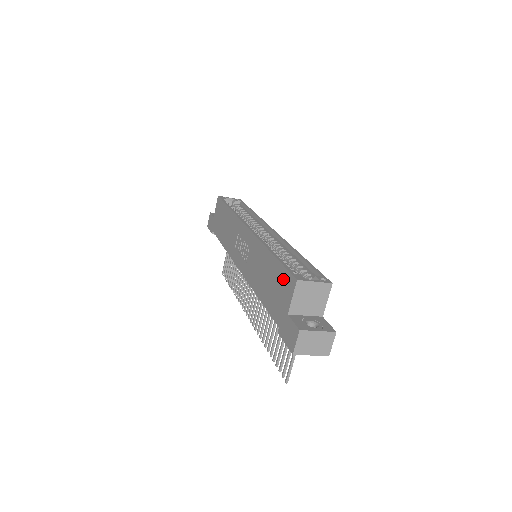
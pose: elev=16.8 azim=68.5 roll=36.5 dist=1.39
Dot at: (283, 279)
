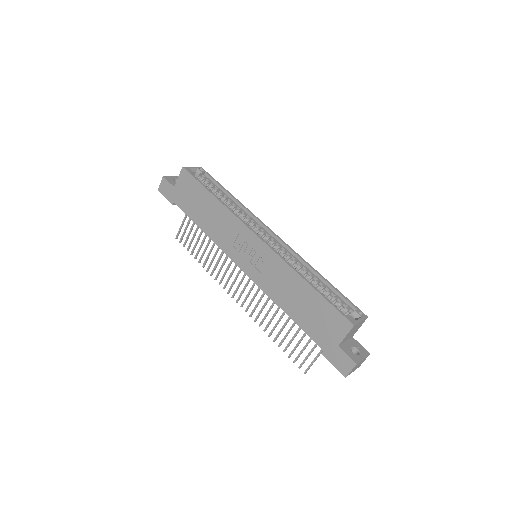
Dot at: (331, 316)
